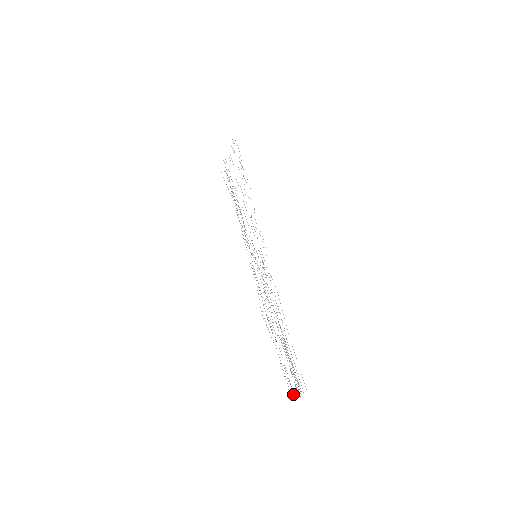
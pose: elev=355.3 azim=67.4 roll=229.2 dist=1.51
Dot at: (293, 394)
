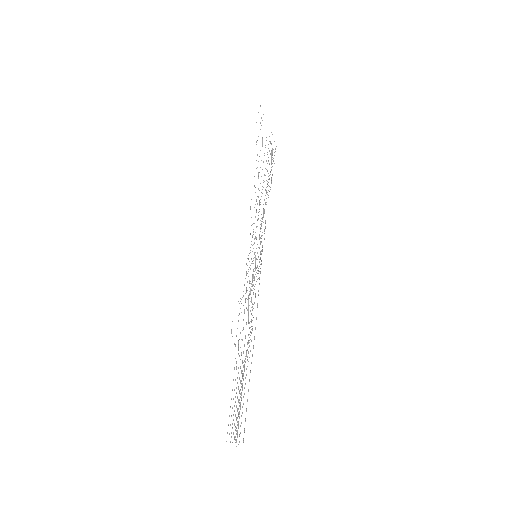
Dot at: (234, 439)
